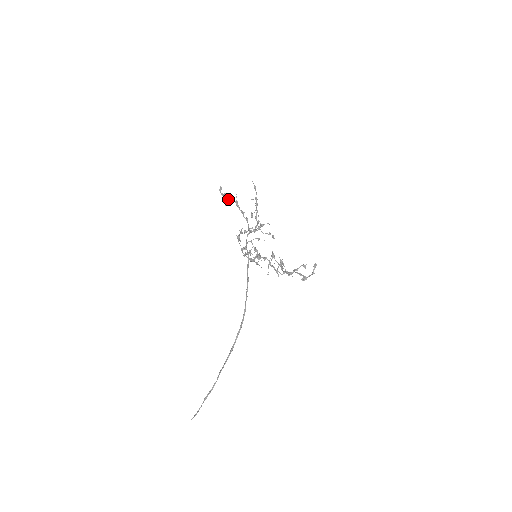
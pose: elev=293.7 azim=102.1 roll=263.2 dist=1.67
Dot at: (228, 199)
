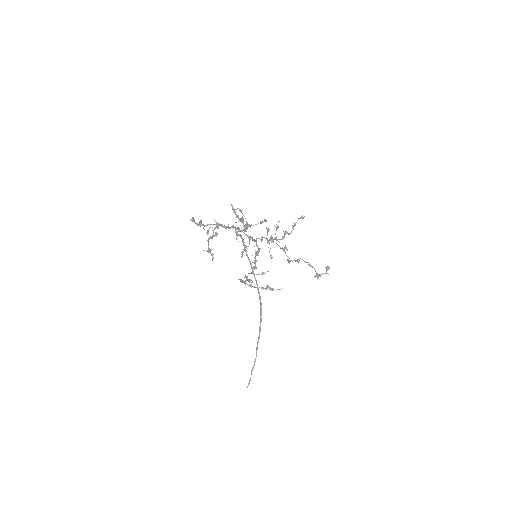
Dot at: occluded
